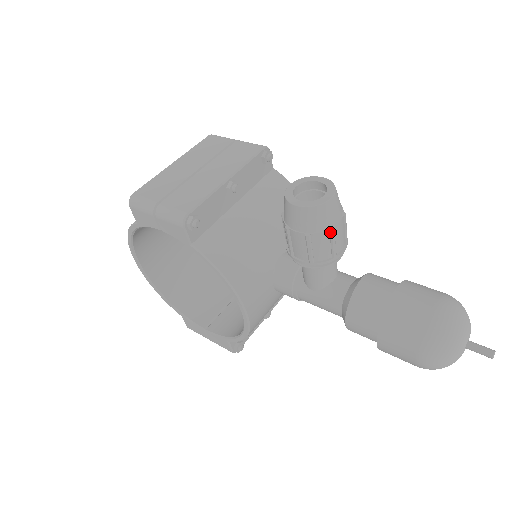
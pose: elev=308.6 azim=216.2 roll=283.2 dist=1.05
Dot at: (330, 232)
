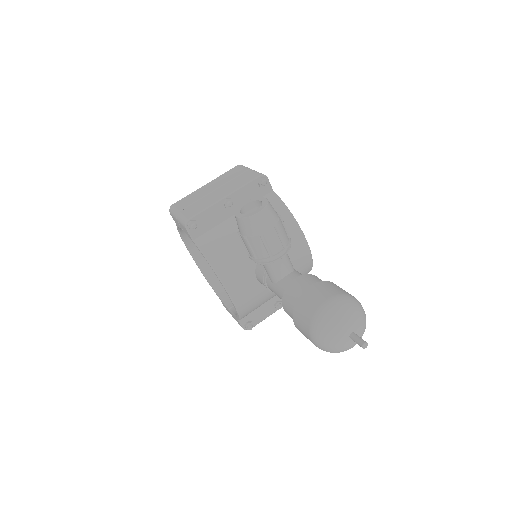
Dot at: (260, 237)
